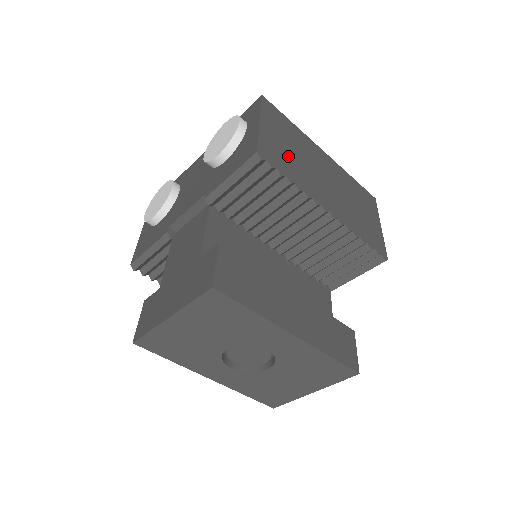
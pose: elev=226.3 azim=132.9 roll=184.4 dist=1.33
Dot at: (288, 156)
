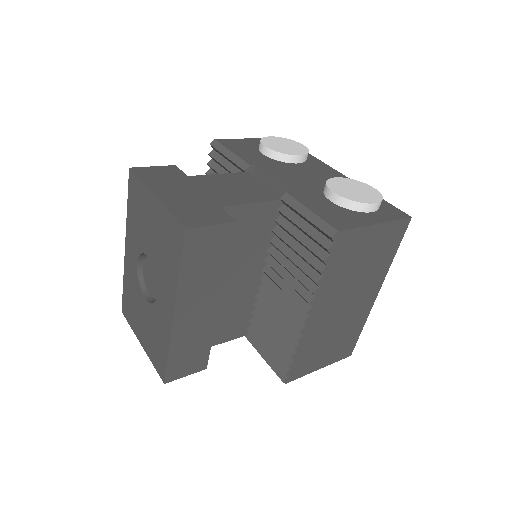
Dot at: (352, 262)
